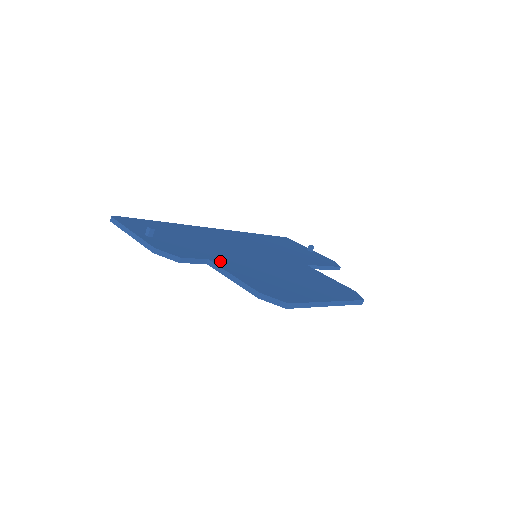
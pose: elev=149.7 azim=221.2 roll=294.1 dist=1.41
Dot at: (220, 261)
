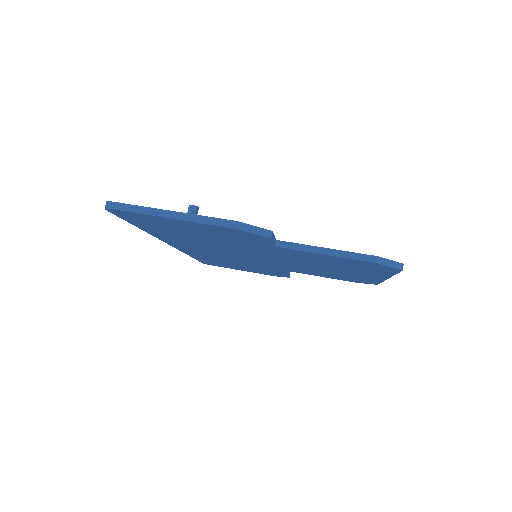
Dot at: occluded
